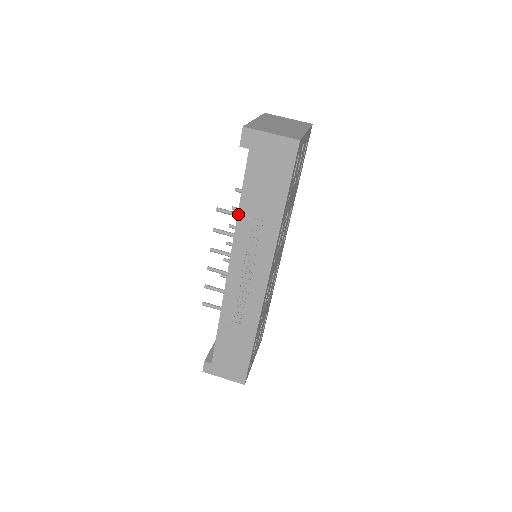
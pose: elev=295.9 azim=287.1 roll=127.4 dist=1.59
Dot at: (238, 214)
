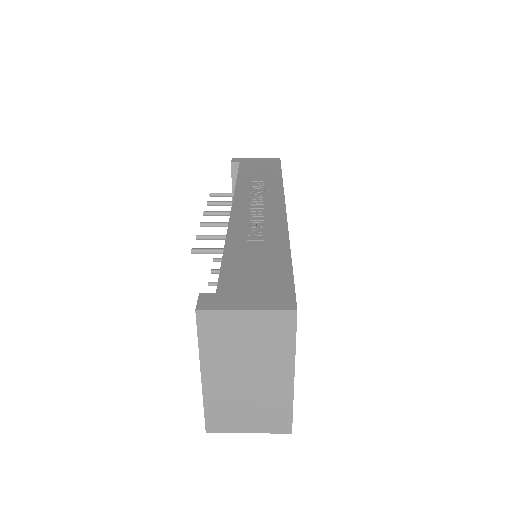
Dot at: (236, 182)
